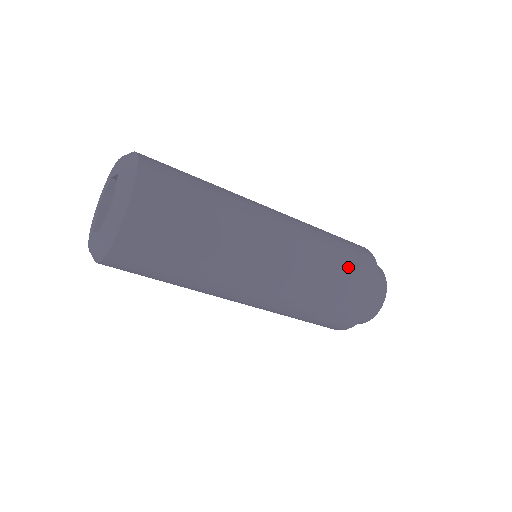
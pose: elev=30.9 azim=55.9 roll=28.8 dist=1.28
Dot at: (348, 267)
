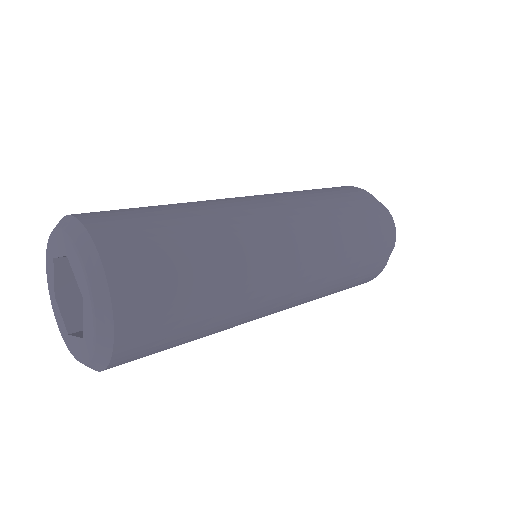
Dot at: (355, 277)
